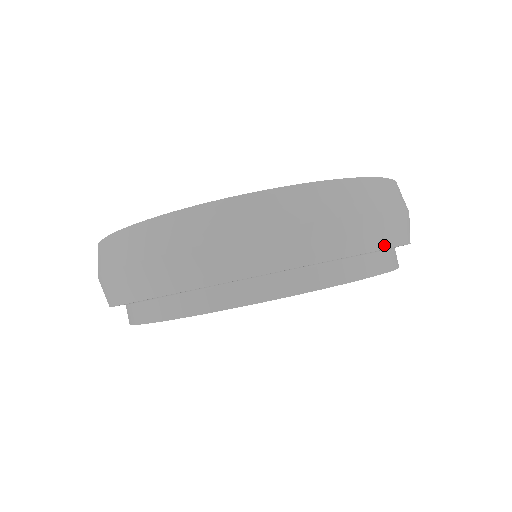
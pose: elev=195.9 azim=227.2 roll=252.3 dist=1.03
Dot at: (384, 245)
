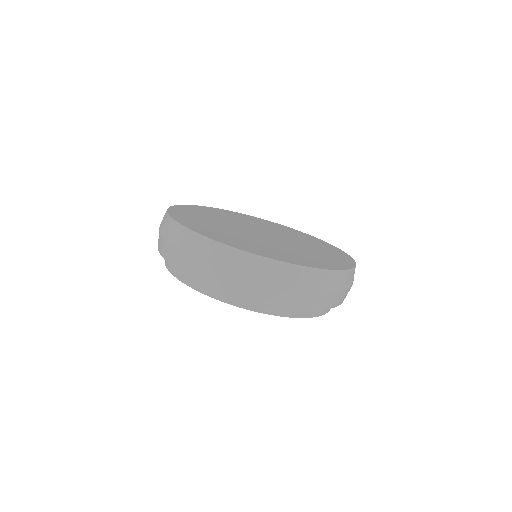
Dot at: (221, 288)
